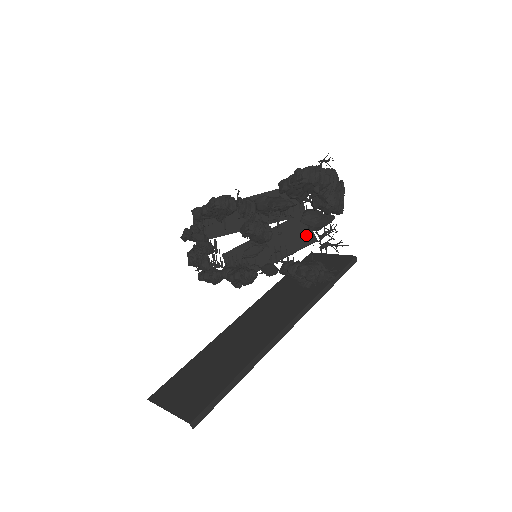
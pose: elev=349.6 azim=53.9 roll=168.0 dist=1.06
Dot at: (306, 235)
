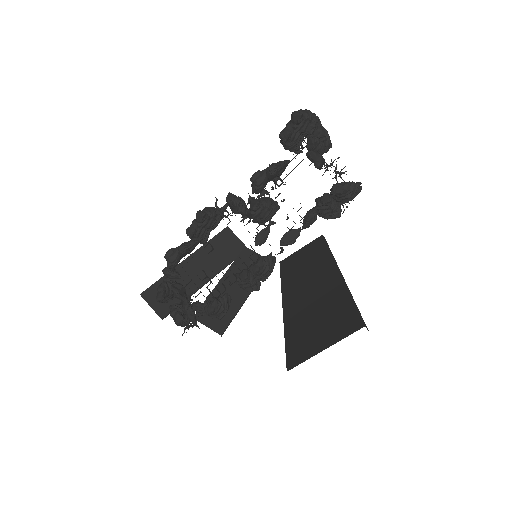
Dot at: occluded
